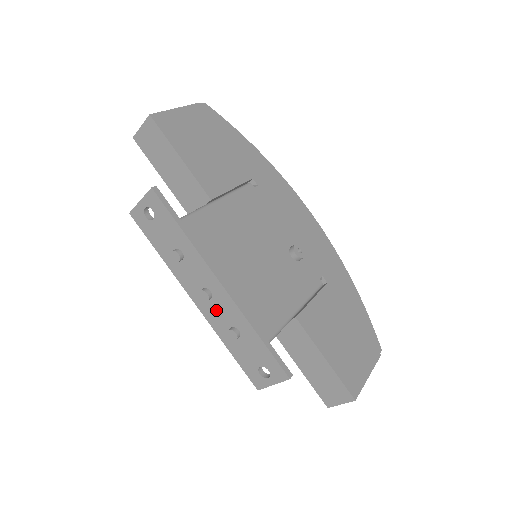
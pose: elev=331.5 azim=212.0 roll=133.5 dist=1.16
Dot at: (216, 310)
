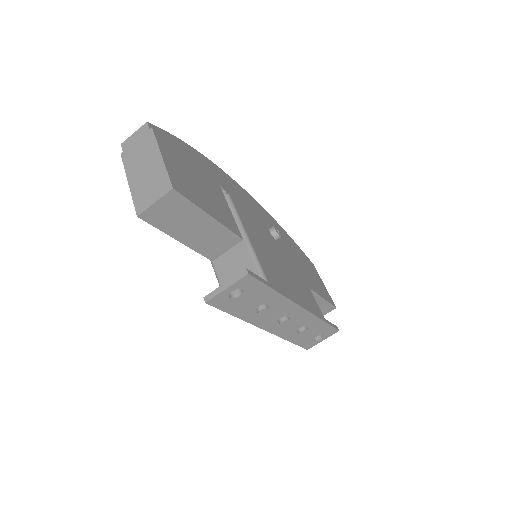
Dot at: (289, 325)
